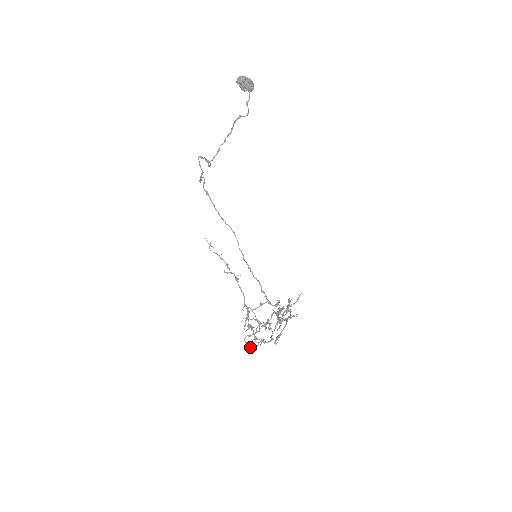
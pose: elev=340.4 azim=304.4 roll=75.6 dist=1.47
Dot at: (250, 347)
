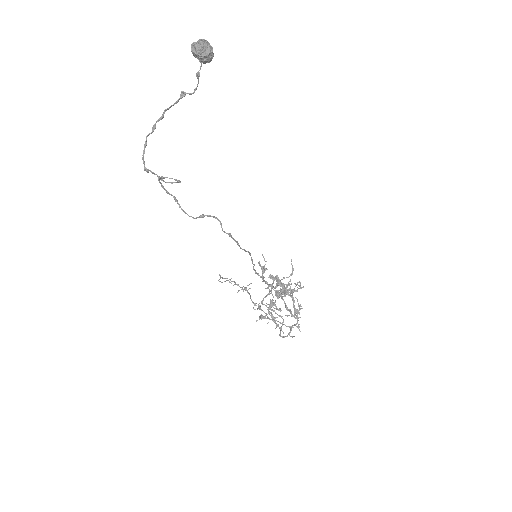
Dot at: occluded
